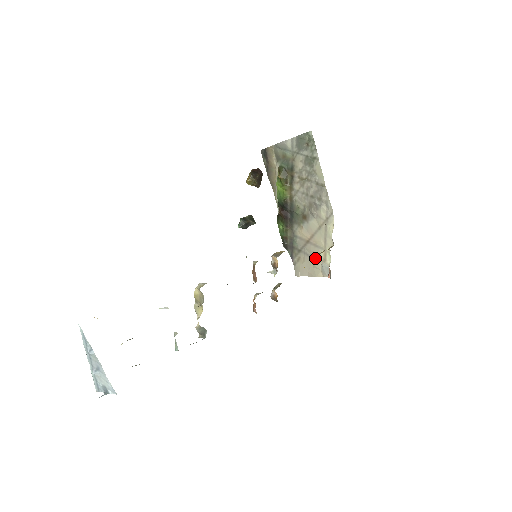
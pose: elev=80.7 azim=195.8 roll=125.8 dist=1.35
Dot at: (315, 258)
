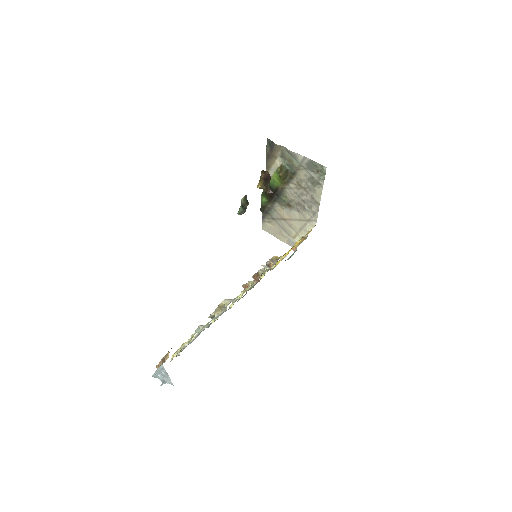
Dot at: (286, 231)
